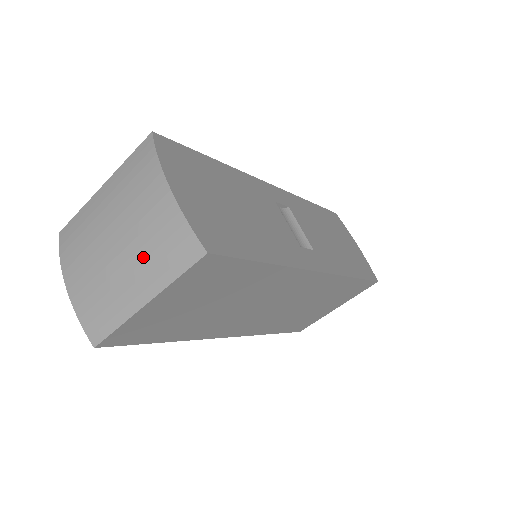
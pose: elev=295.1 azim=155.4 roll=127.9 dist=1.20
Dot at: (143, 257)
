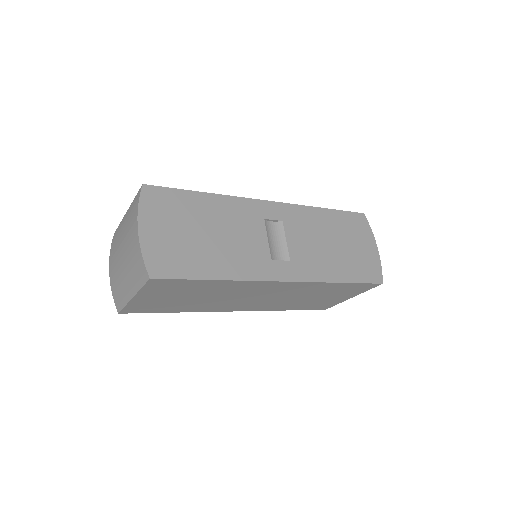
Dot at: (130, 269)
